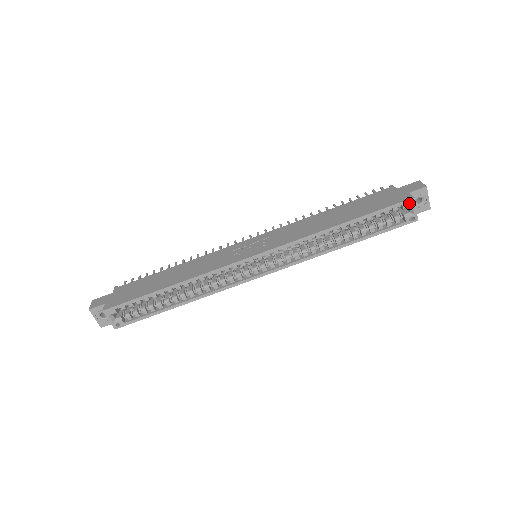
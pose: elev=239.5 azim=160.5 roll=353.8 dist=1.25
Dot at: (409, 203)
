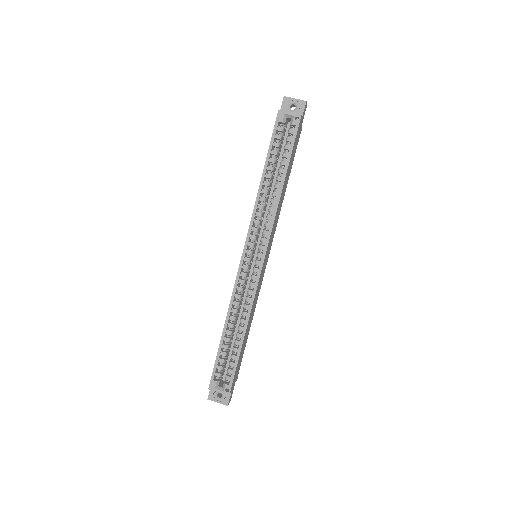
Dot at: (281, 116)
